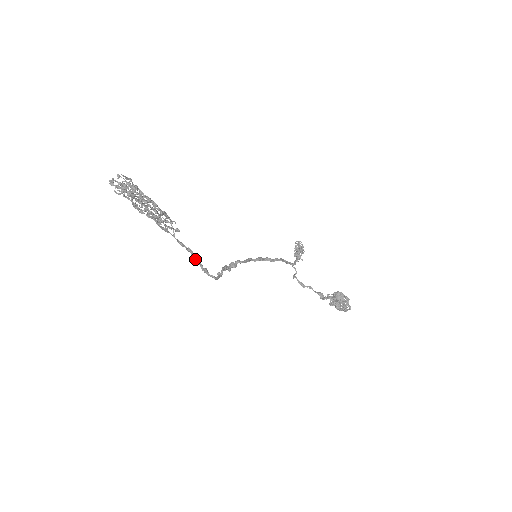
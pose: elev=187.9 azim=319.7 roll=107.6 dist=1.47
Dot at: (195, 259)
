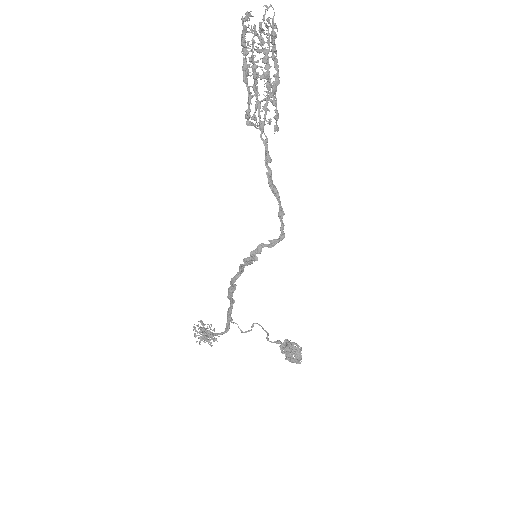
Dot at: (276, 190)
